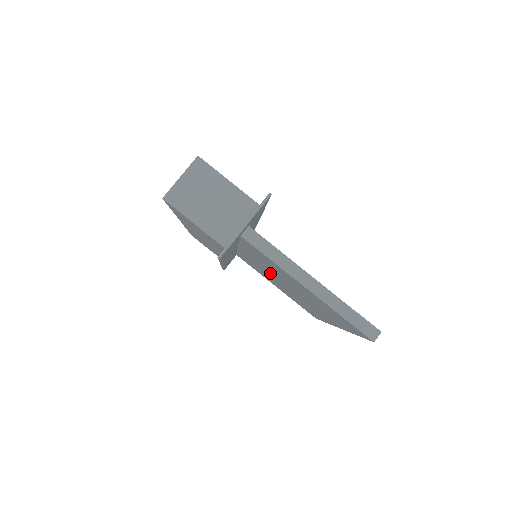
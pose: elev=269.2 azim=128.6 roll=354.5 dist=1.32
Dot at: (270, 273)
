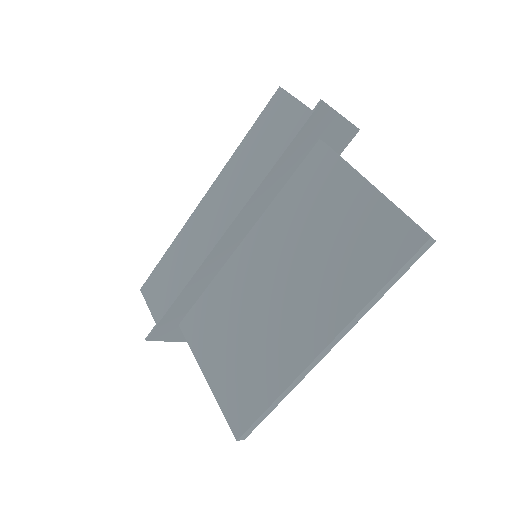
Dot at: (266, 269)
